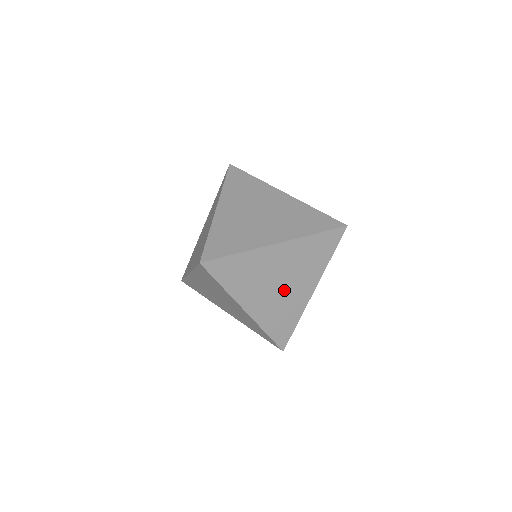
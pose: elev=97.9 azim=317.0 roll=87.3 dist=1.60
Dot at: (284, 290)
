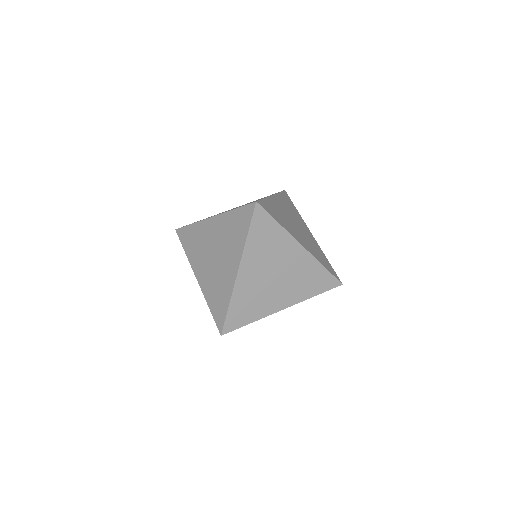
Dot at: occluded
